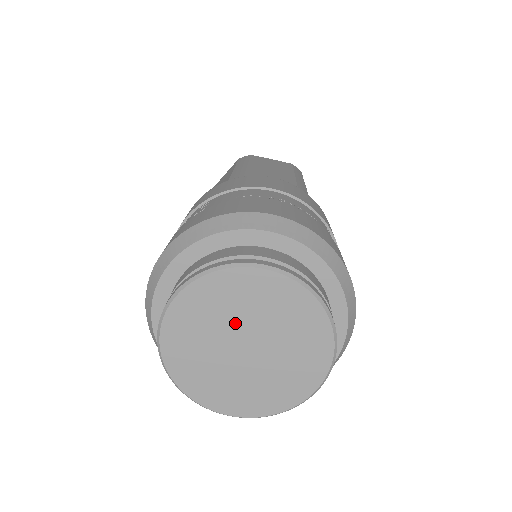
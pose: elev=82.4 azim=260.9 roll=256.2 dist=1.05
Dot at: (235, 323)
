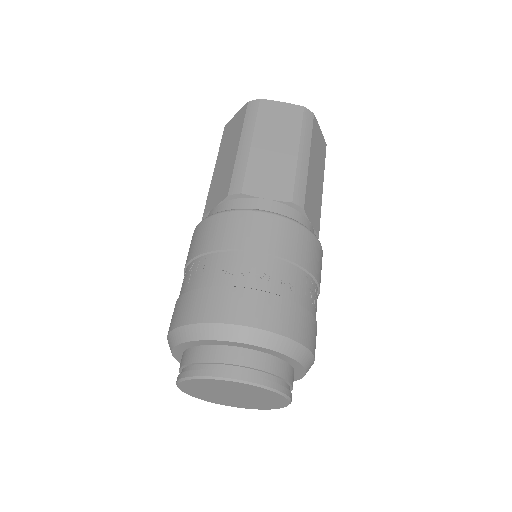
Dot at: (223, 390)
